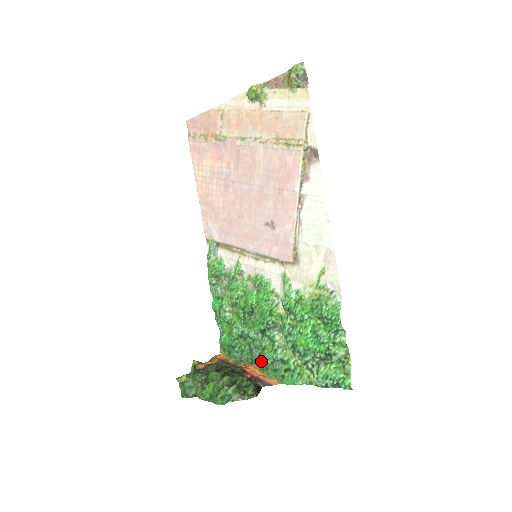
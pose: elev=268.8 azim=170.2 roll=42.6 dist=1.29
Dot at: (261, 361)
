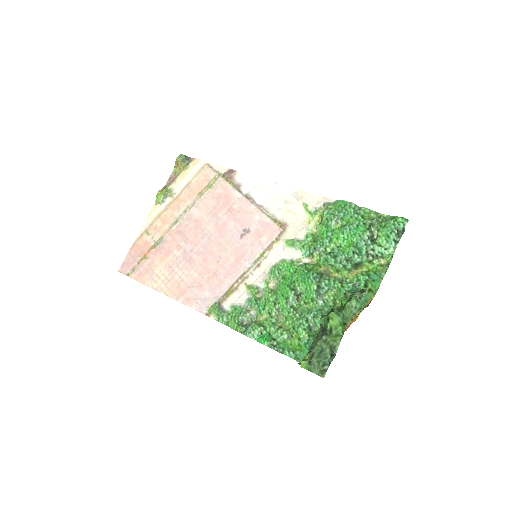
Dot at: occluded
